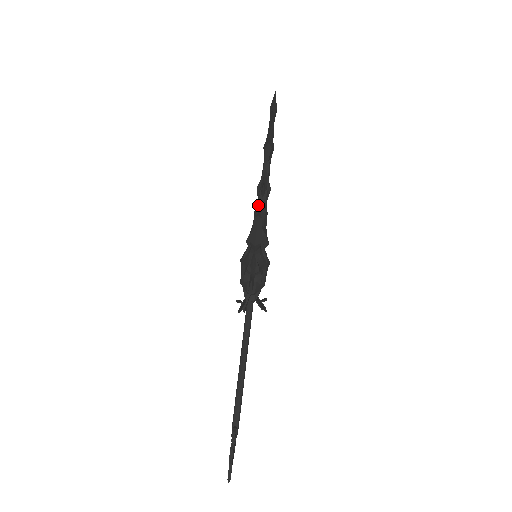
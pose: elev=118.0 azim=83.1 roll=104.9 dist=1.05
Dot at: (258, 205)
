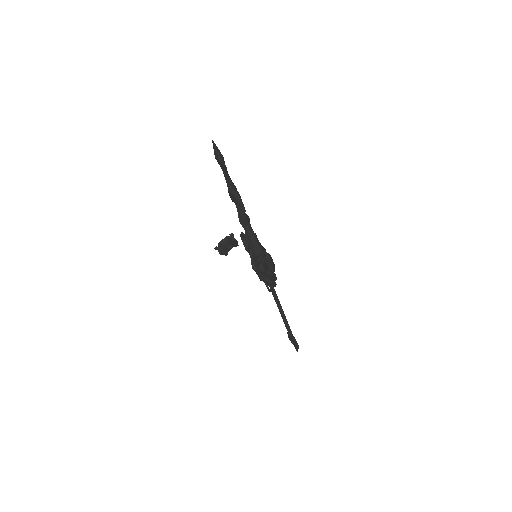
Dot at: (248, 234)
